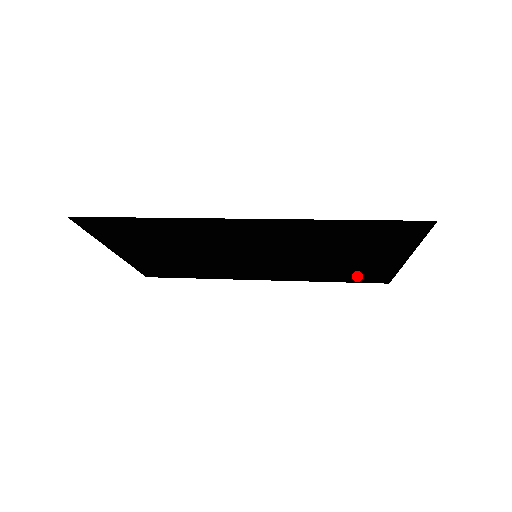
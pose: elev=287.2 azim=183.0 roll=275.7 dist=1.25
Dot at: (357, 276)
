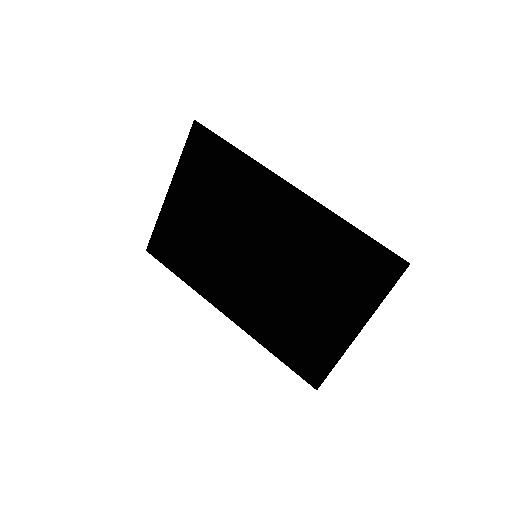
Dot at: (301, 352)
